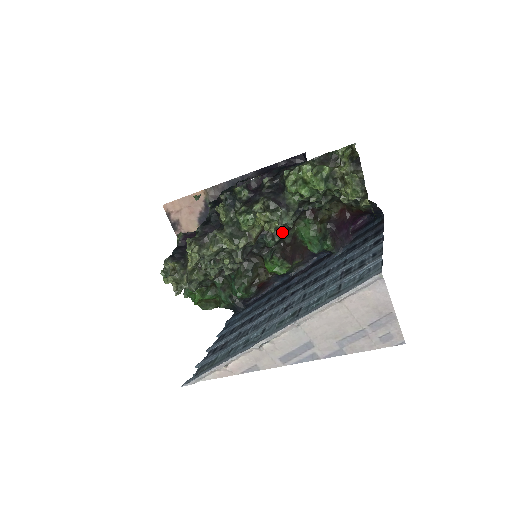
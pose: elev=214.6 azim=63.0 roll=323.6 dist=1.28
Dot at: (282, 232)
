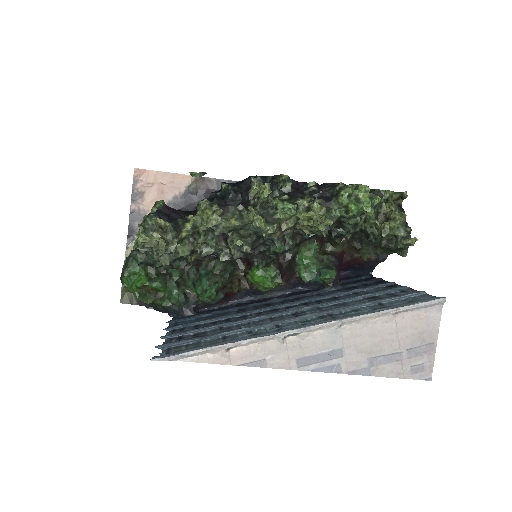
Dot at: (293, 244)
